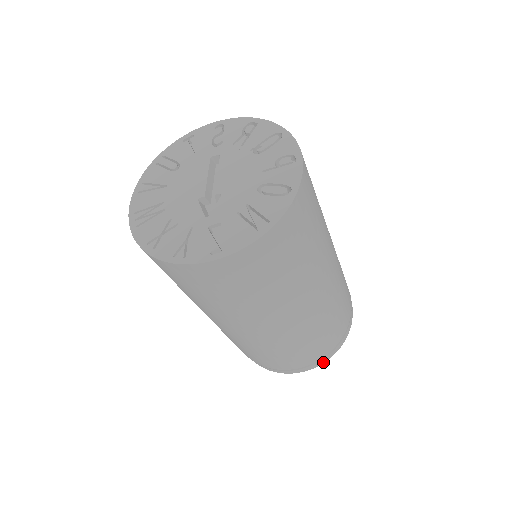
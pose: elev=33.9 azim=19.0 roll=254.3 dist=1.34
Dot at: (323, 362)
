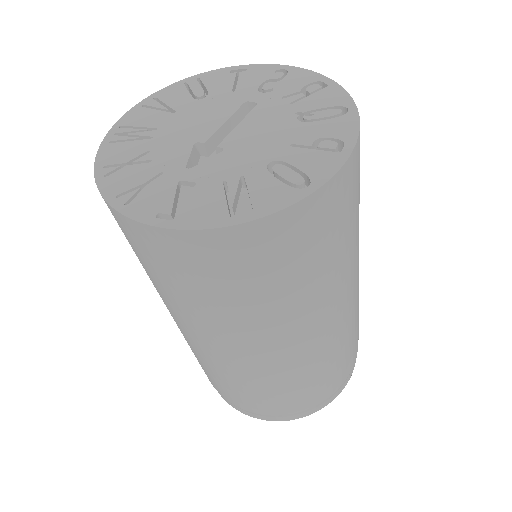
Dot at: (280, 420)
